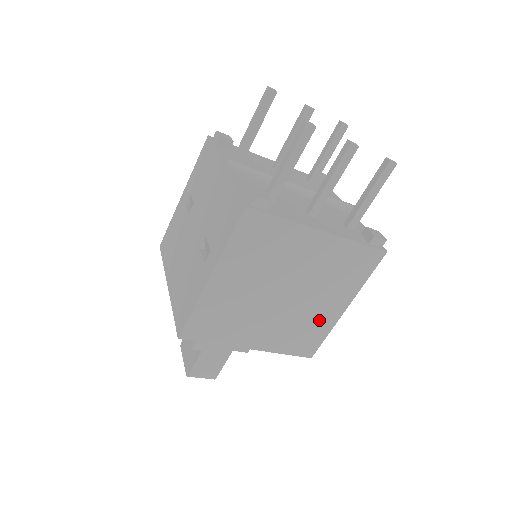
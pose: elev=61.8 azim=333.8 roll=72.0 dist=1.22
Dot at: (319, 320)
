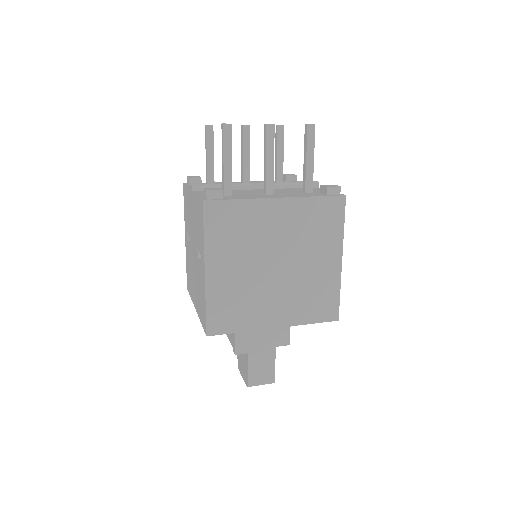
Dot at: (323, 280)
